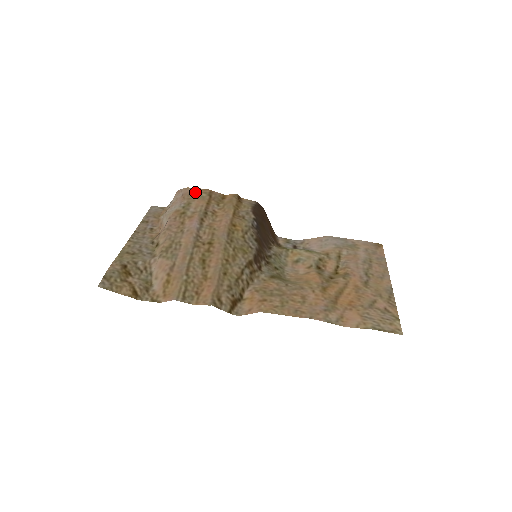
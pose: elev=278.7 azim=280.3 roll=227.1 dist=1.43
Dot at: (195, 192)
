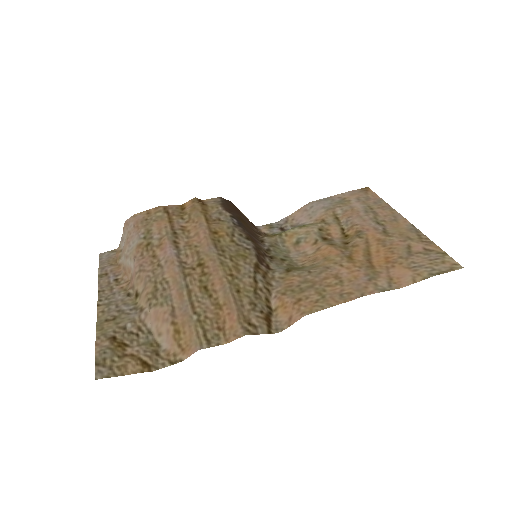
Dot at: (147, 215)
